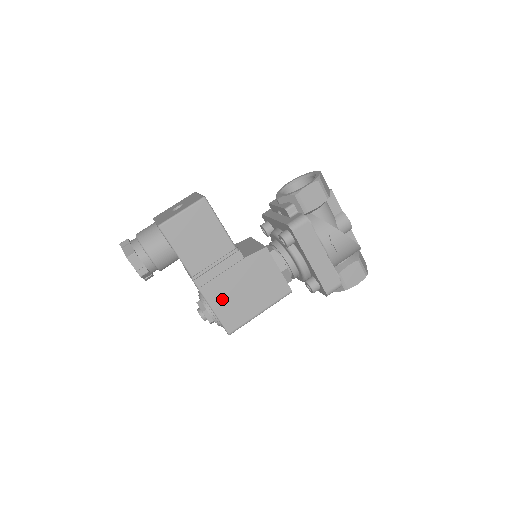
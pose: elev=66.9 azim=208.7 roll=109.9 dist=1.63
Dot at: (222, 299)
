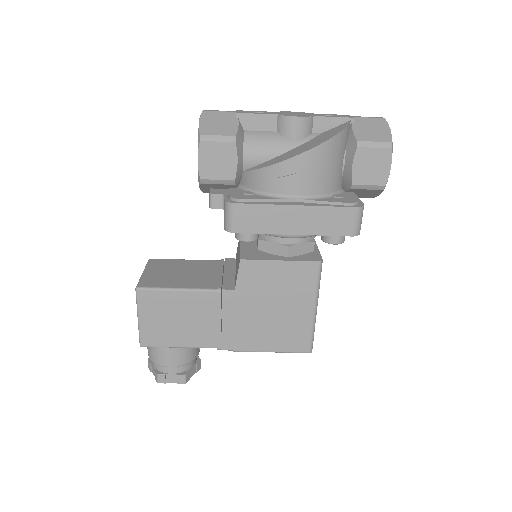
Dot at: (264, 337)
